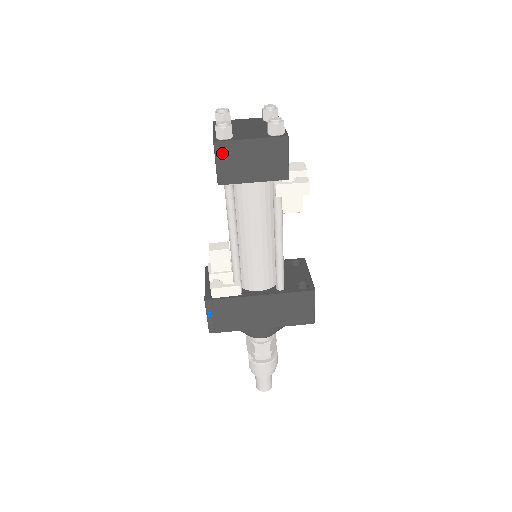
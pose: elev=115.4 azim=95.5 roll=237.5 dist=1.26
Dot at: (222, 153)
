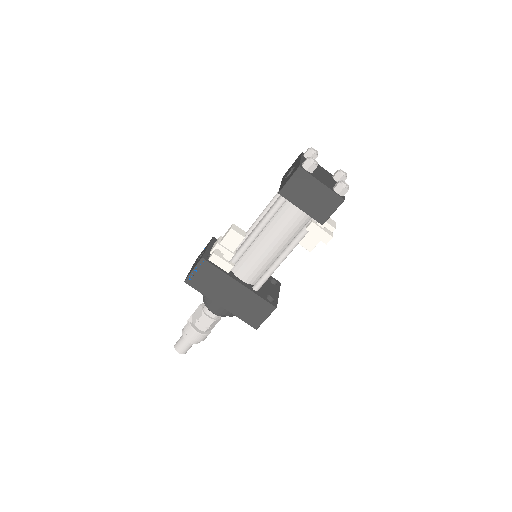
Dot at: (298, 177)
